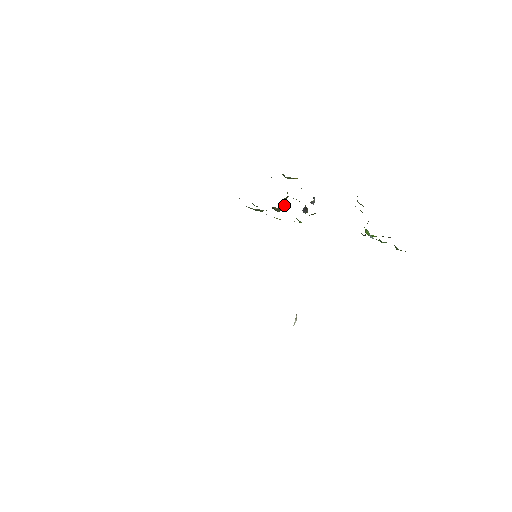
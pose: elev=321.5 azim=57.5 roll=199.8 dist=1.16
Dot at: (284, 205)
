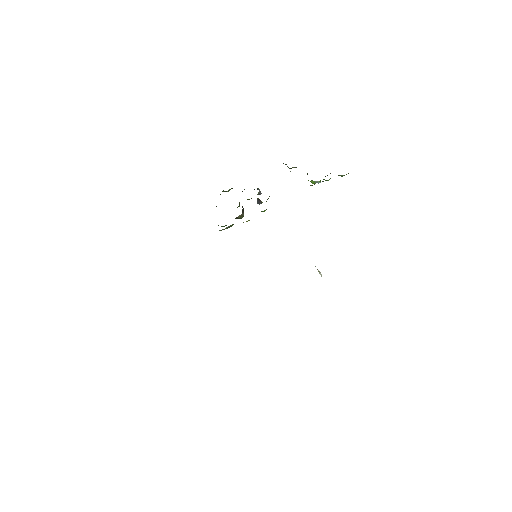
Dot at: (243, 210)
